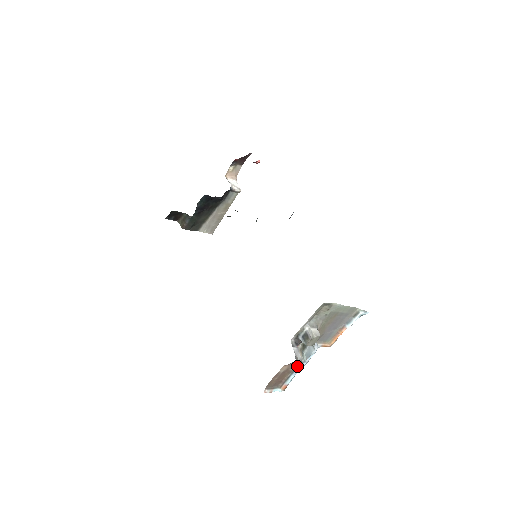
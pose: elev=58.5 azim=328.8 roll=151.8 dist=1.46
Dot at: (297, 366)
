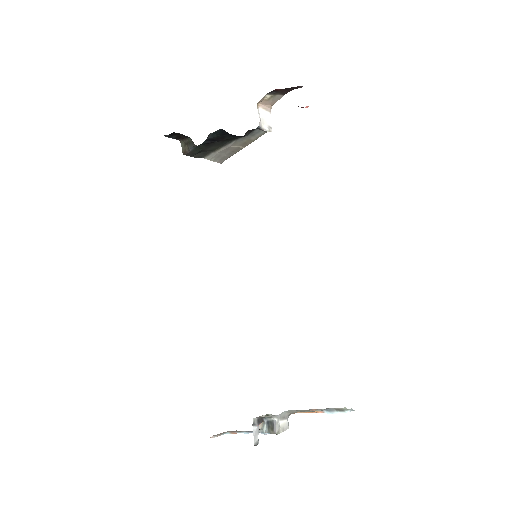
Dot at: occluded
